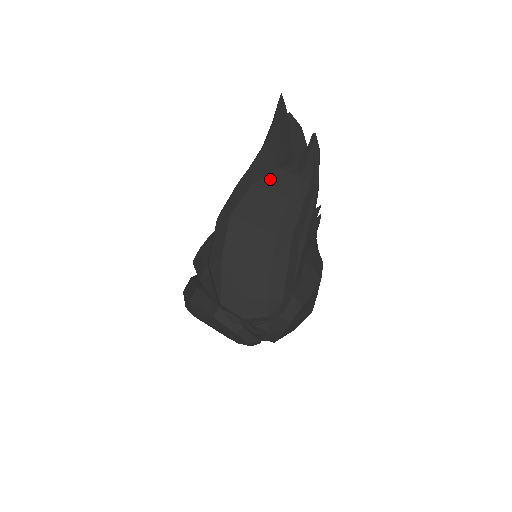
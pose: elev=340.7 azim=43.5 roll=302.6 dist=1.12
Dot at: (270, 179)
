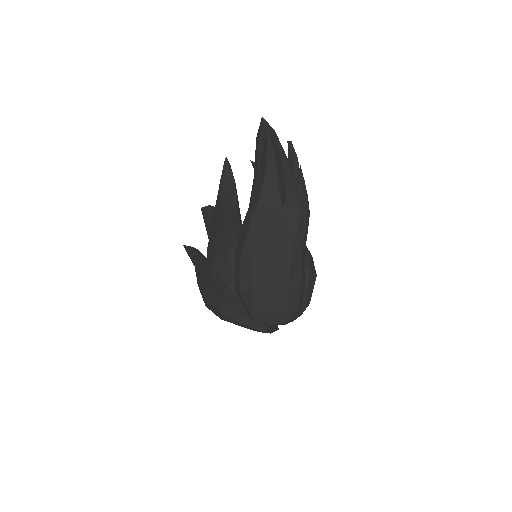
Dot at: (278, 217)
